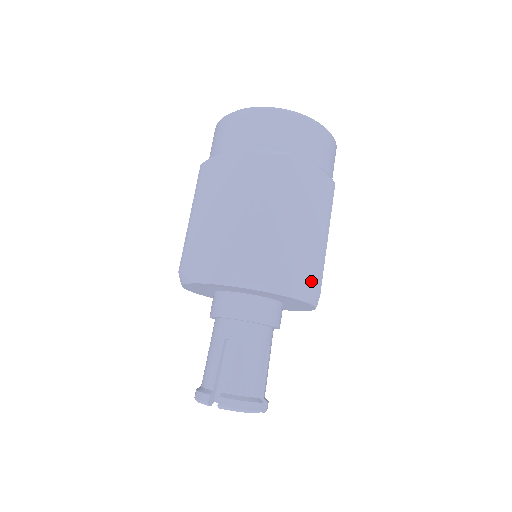
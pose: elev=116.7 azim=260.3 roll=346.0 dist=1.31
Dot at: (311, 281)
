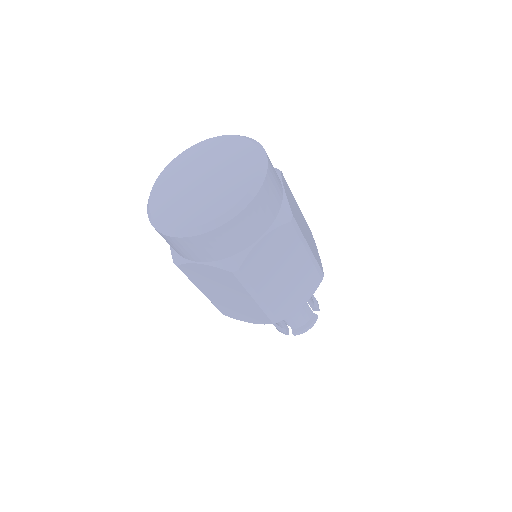
Dot at: (315, 281)
